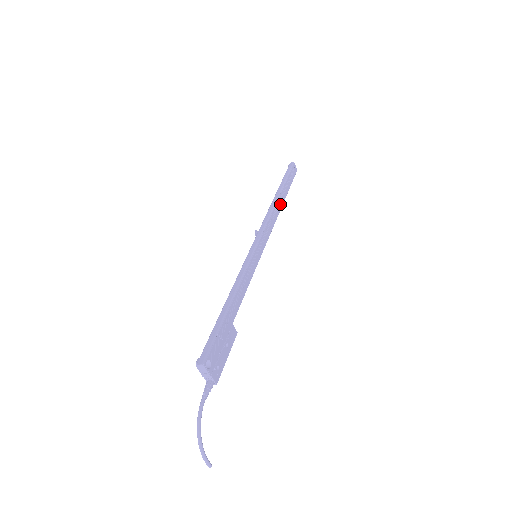
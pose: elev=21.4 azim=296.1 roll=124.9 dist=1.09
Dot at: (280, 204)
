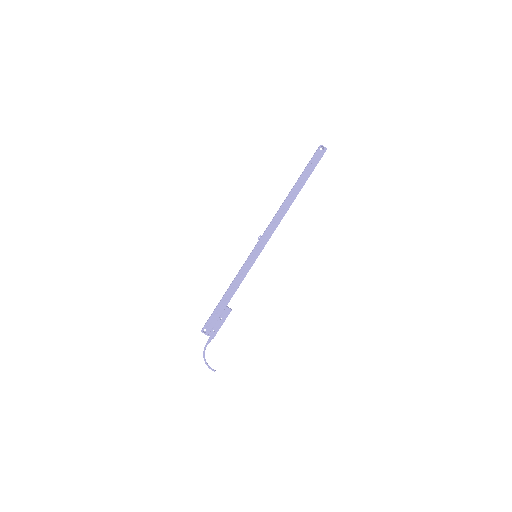
Dot at: (290, 202)
